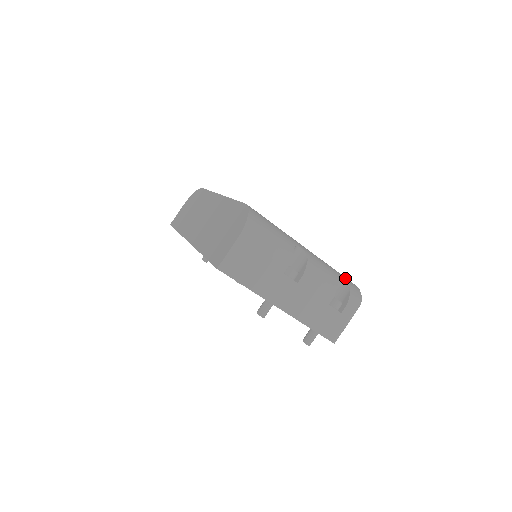
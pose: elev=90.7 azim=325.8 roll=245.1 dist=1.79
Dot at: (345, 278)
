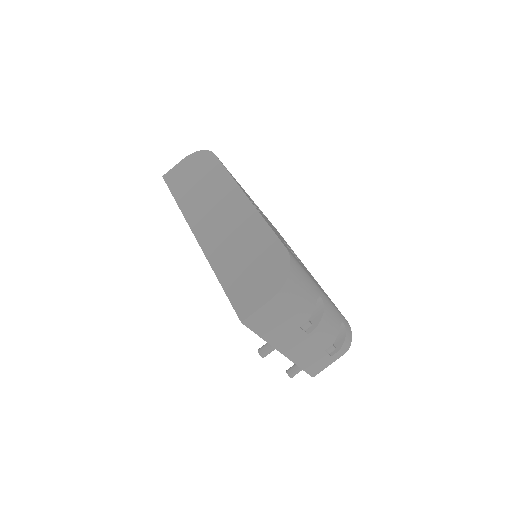
Dot at: (344, 320)
